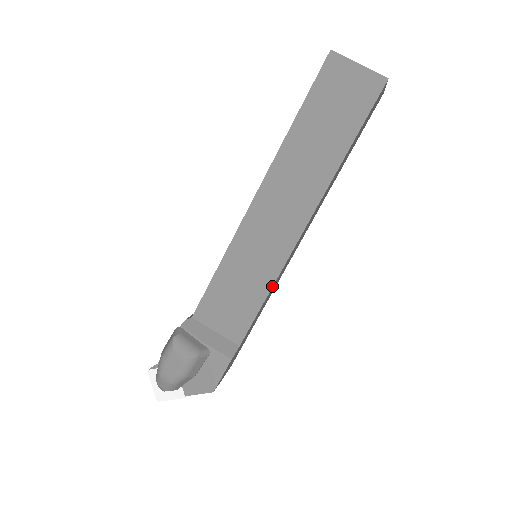
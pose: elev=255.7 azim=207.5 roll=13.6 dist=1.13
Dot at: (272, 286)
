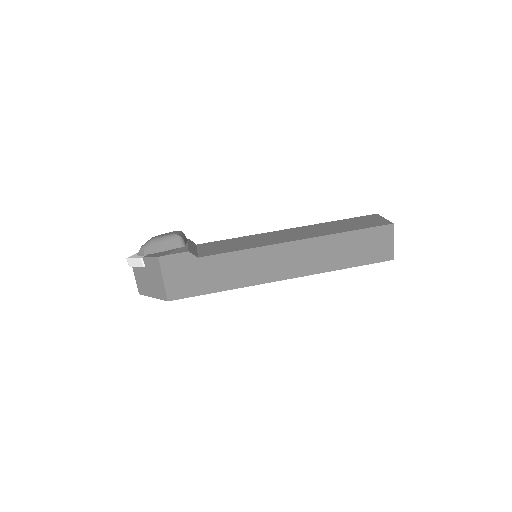
Dot at: (249, 248)
